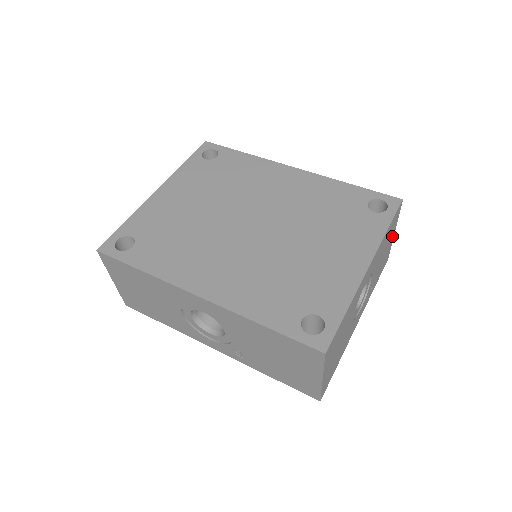
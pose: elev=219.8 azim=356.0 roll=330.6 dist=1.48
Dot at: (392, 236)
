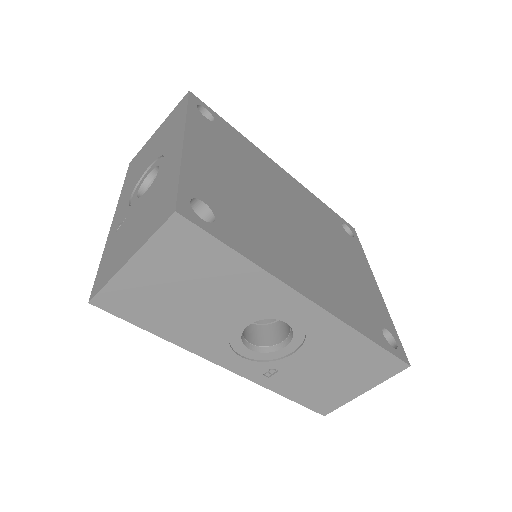
Dot at: occluded
